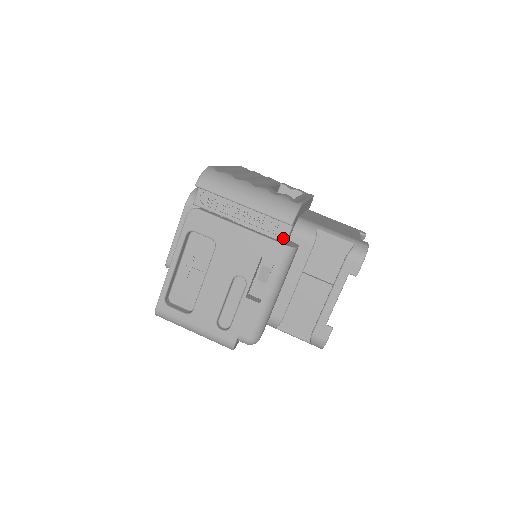
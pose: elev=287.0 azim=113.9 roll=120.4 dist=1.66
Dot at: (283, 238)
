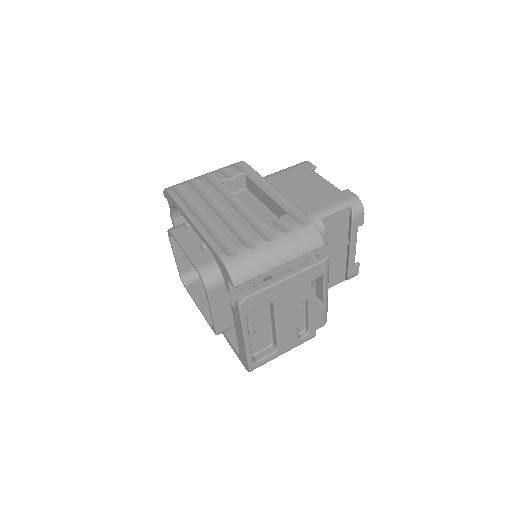
Dot at: (314, 253)
